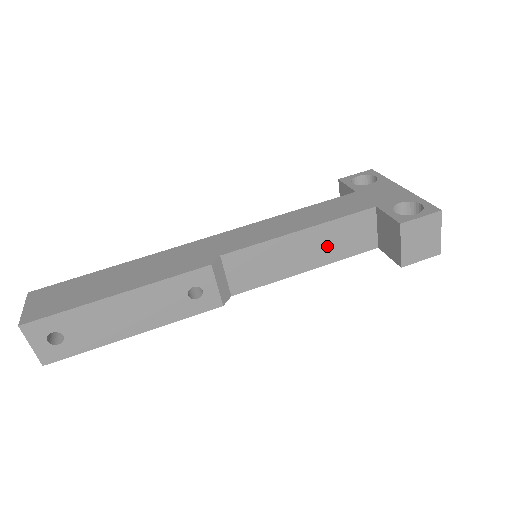
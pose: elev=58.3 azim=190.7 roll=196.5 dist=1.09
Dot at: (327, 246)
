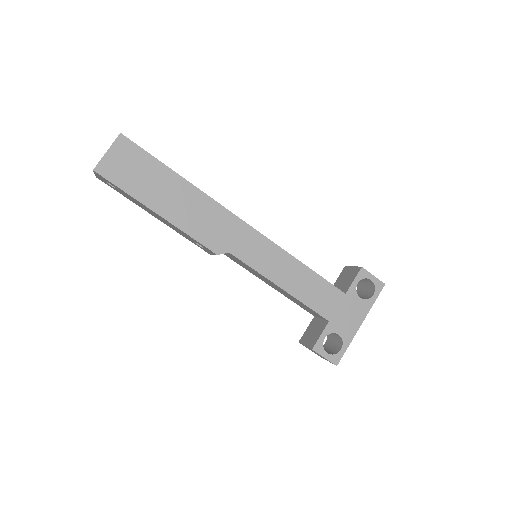
Dot at: (289, 296)
